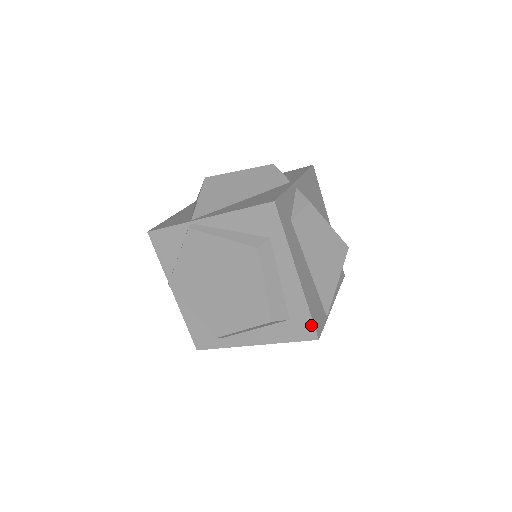
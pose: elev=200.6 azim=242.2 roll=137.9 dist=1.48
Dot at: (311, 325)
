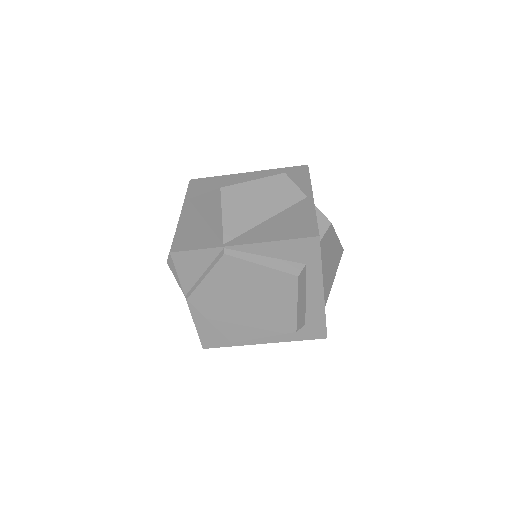
Dot at: (324, 328)
